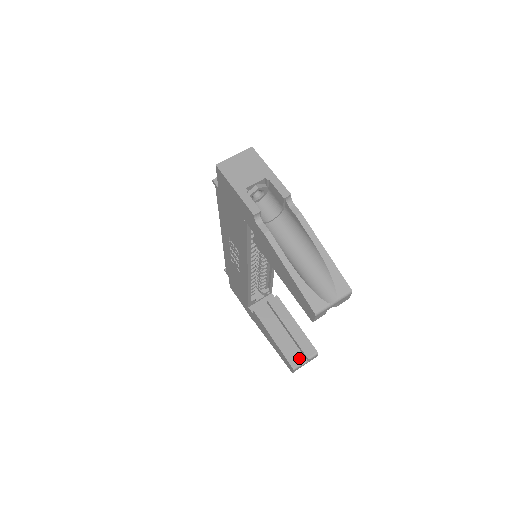
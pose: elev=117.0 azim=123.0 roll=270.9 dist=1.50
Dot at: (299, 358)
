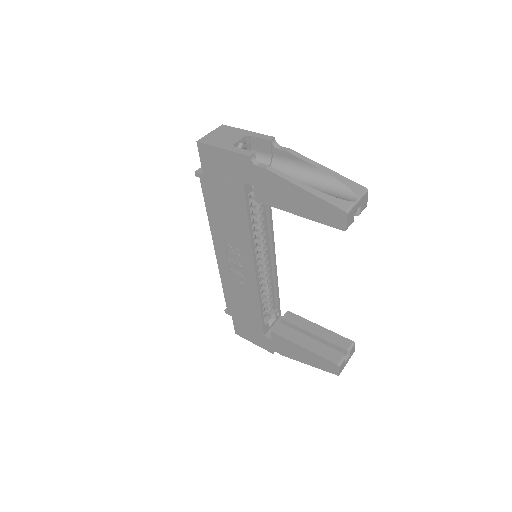
Dot at: (339, 354)
